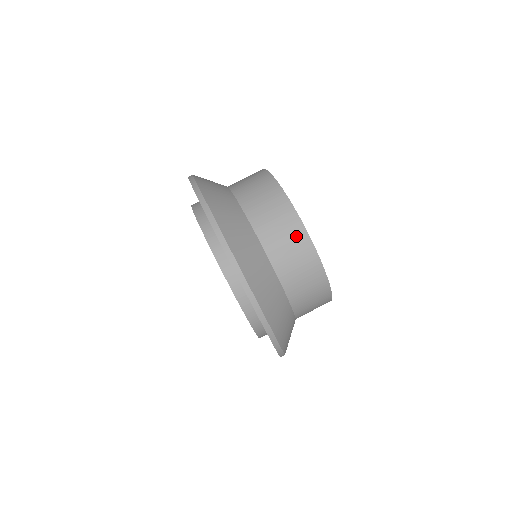
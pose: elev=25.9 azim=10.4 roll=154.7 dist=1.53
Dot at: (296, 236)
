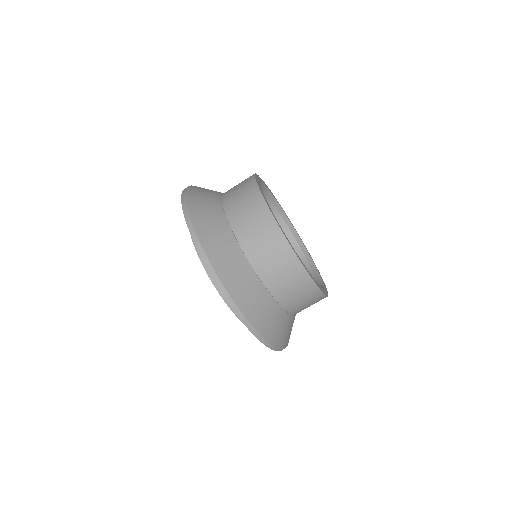
Dot at: (310, 294)
